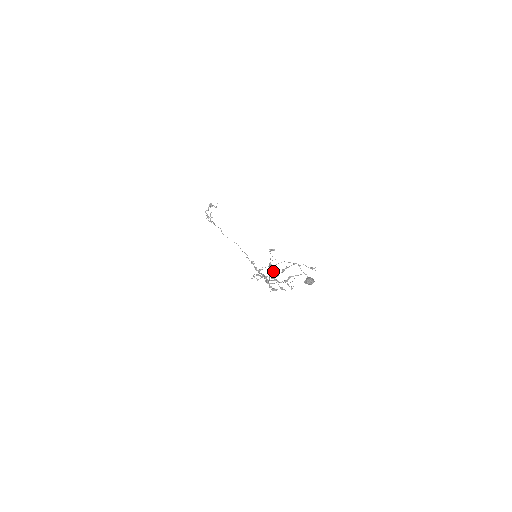
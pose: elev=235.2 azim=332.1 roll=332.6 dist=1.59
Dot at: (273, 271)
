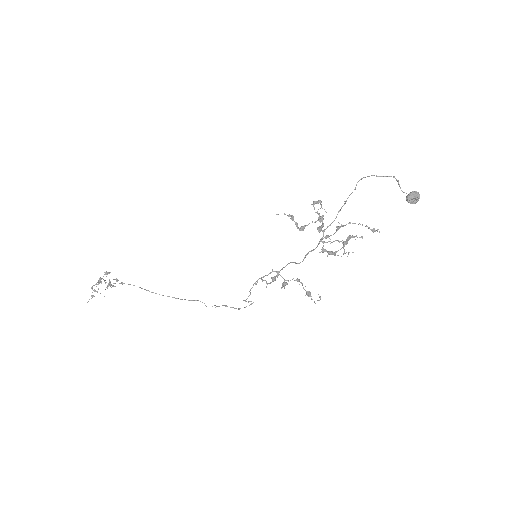
Dot at: (345, 202)
